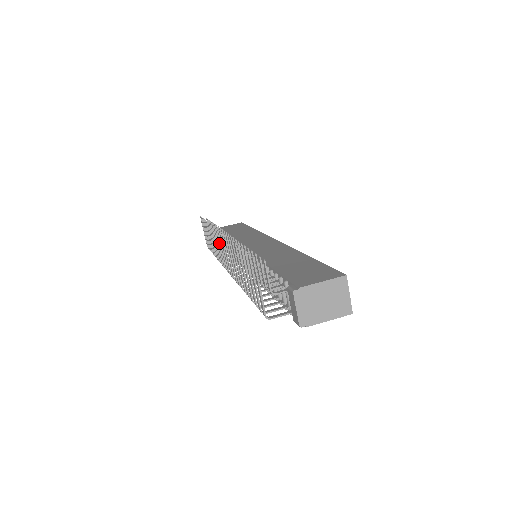
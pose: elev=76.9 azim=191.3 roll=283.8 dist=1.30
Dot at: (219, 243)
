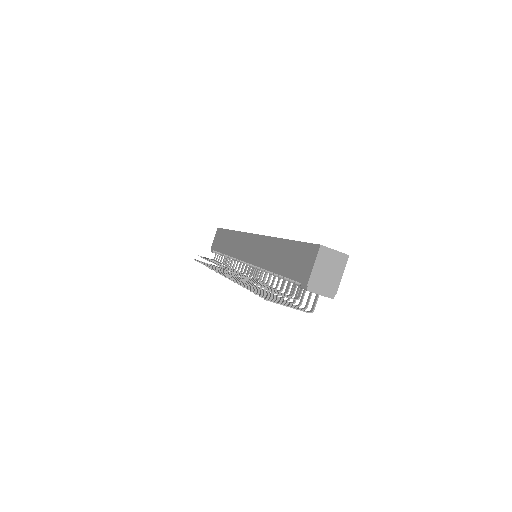
Dot at: occluded
